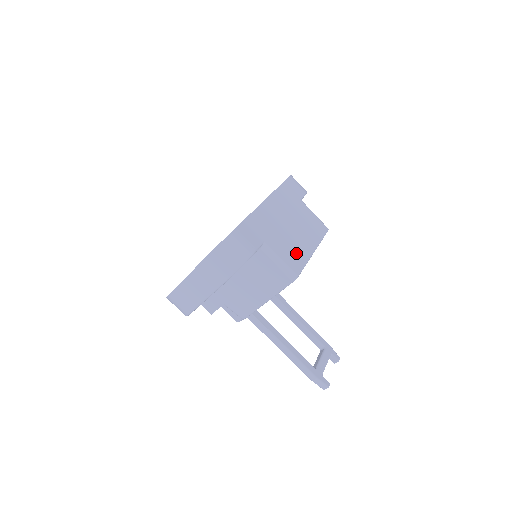
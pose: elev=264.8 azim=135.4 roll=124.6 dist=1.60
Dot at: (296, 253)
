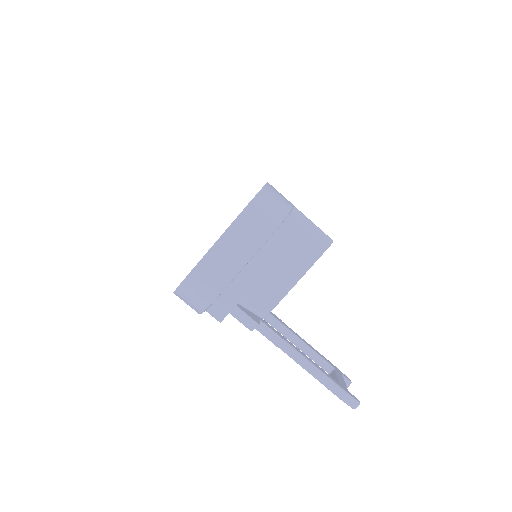
Dot at: occluded
